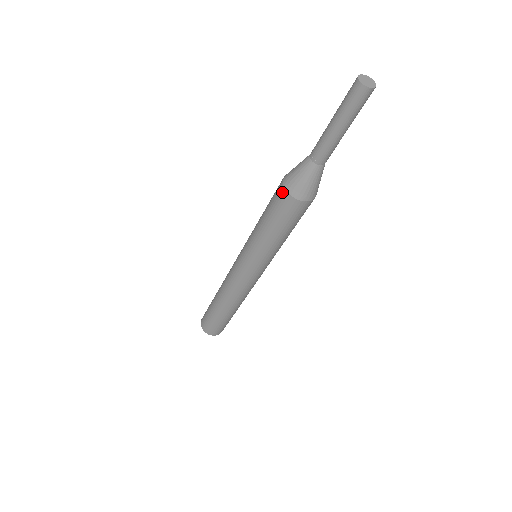
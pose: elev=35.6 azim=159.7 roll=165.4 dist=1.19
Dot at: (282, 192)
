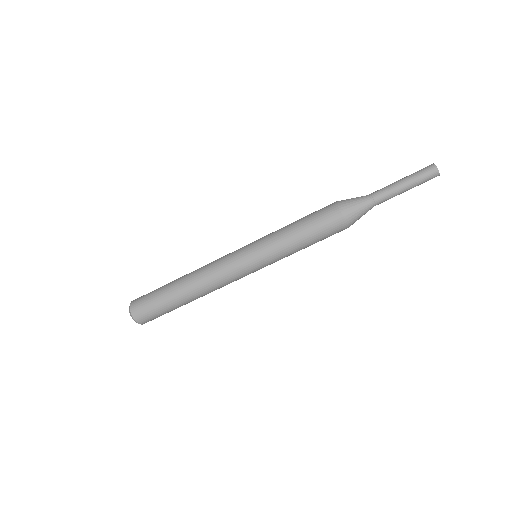
Dot at: (339, 219)
